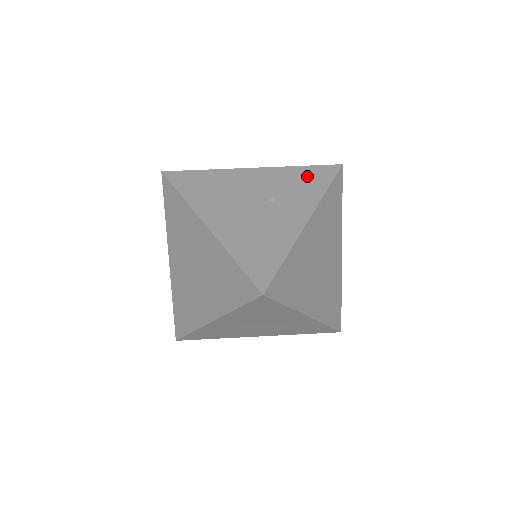
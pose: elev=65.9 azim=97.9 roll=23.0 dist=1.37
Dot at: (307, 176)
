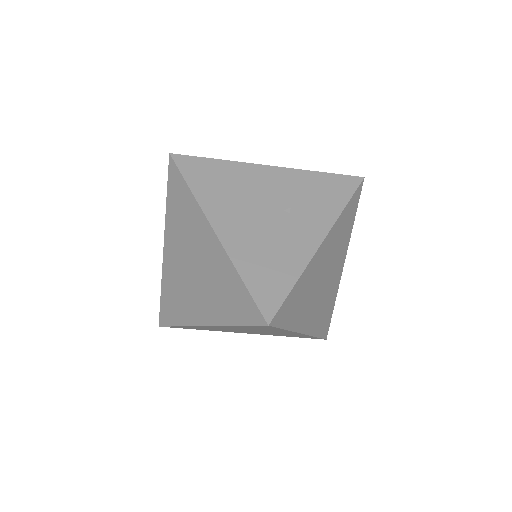
Dot at: (326, 186)
